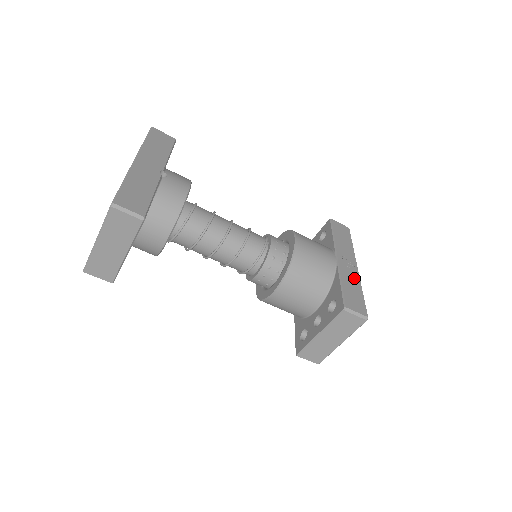
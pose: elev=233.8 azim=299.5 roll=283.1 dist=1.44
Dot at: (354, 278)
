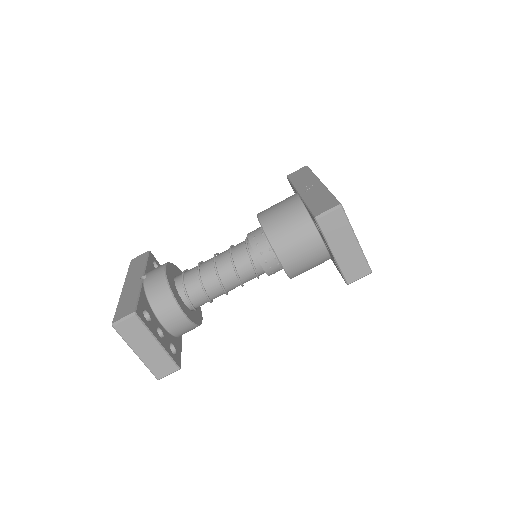
Dot at: (319, 192)
